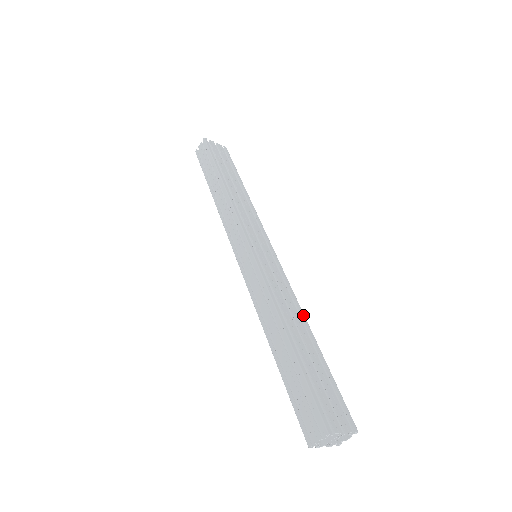
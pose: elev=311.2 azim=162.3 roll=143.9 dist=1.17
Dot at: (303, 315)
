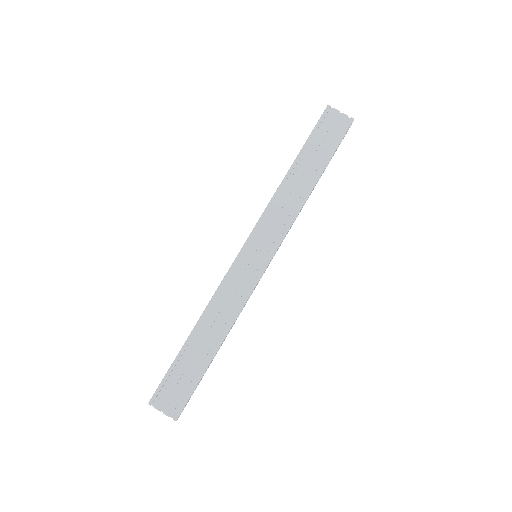
Dot at: (229, 327)
